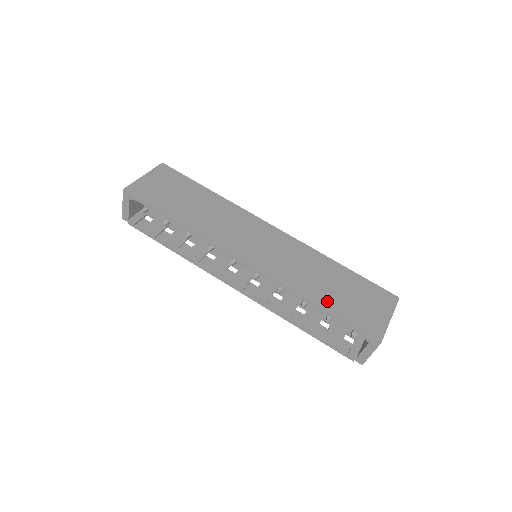
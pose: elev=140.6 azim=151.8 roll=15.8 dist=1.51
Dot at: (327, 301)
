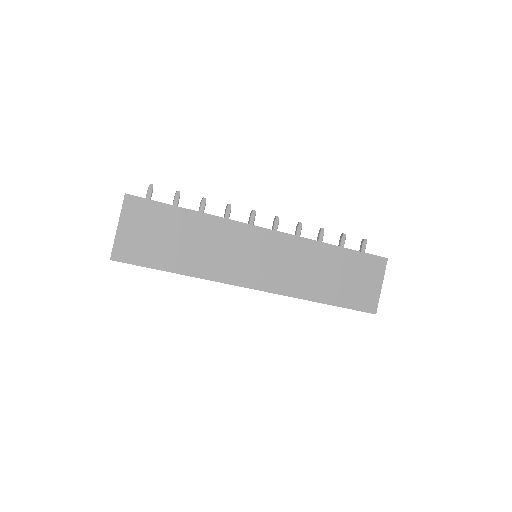
Dot at: (331, 296)
